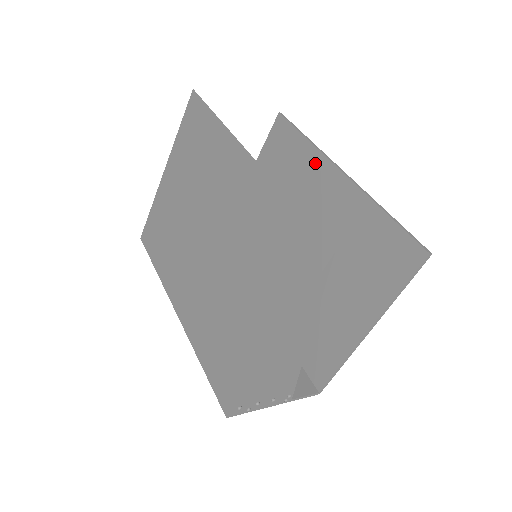
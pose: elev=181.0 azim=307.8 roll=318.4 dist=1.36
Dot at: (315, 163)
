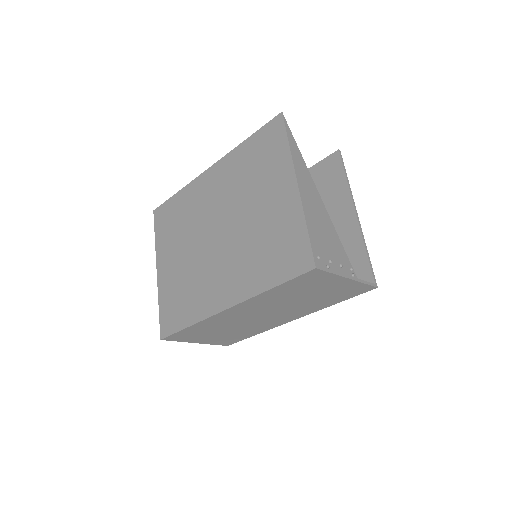
Dot at: occluded
